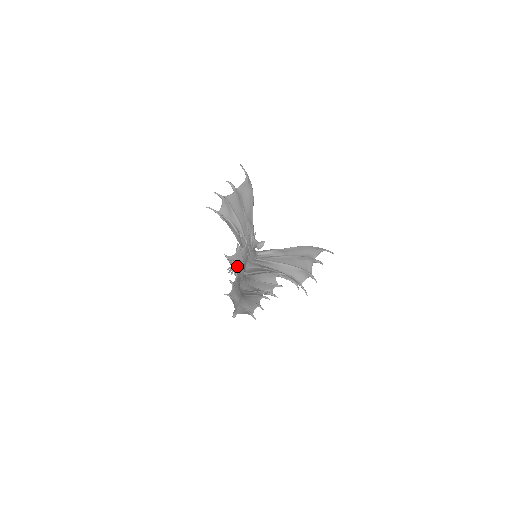
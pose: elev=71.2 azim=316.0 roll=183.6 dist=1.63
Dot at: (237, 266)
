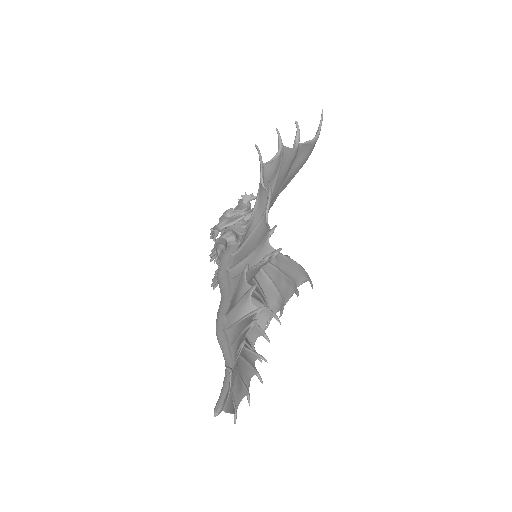
Dot at: occluded
